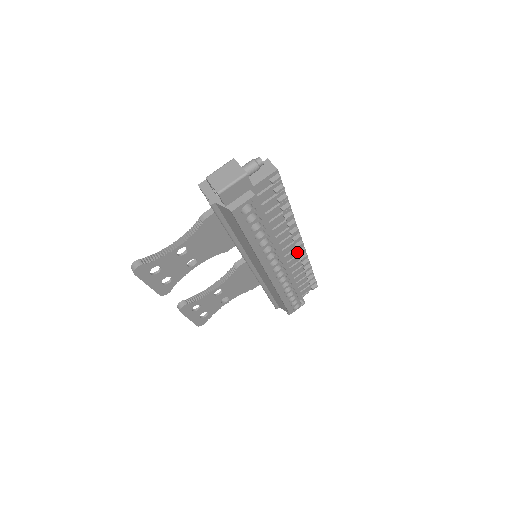
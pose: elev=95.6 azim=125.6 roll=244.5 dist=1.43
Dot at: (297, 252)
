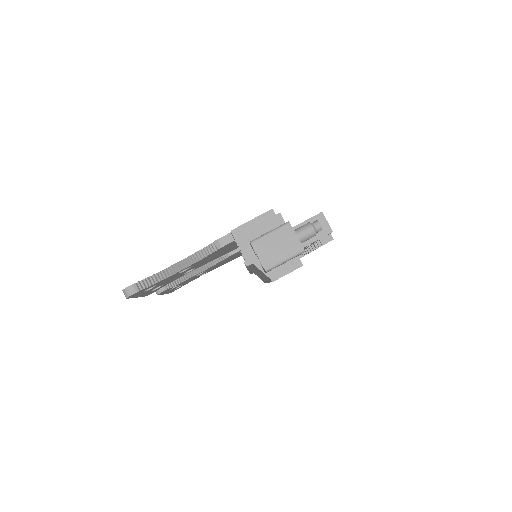
Dot at: occluded
